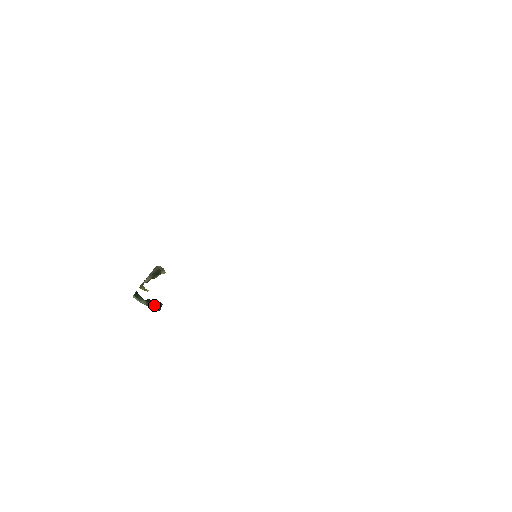
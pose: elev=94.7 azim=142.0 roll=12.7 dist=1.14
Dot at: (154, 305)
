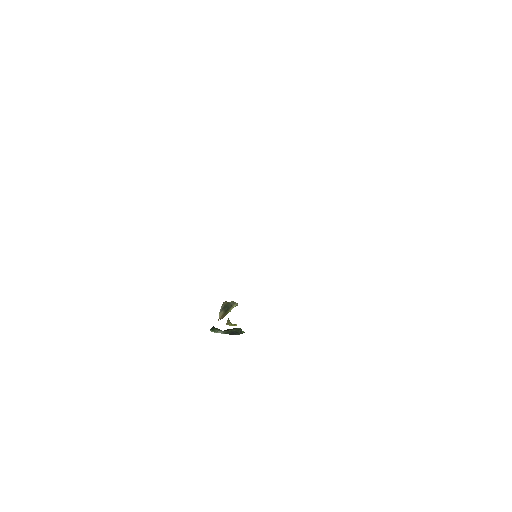
Dot at: (232, 332)
